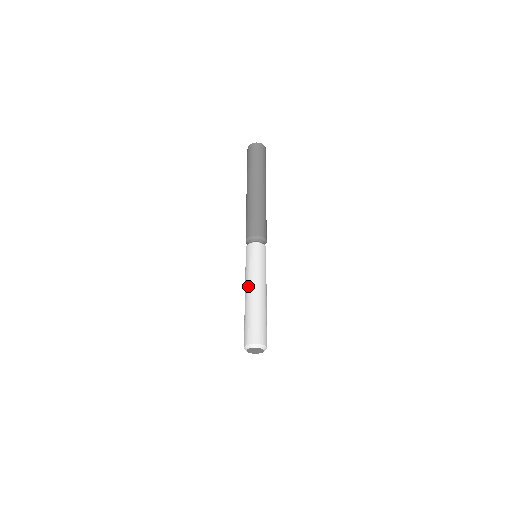
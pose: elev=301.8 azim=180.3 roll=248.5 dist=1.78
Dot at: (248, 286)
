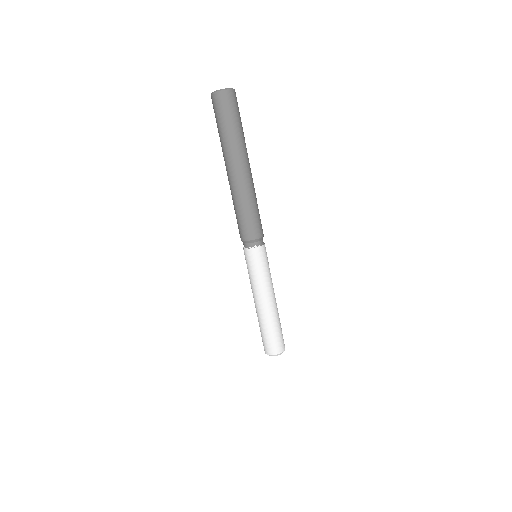
Dot at: (255, 298)
